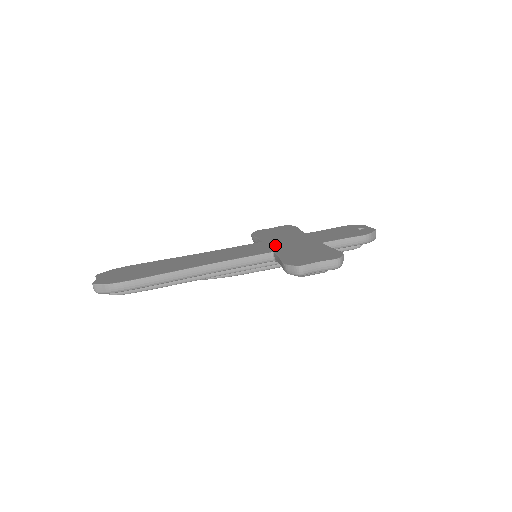
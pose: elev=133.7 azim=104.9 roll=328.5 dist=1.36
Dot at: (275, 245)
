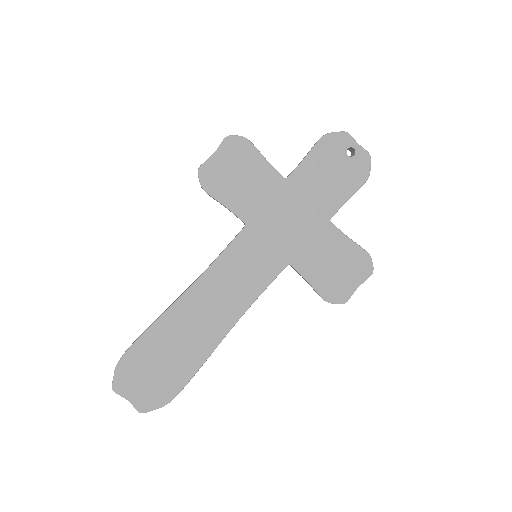
Dot at: (276, 239)
